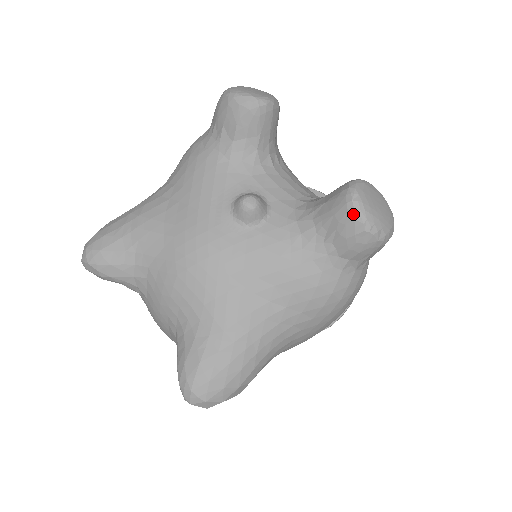
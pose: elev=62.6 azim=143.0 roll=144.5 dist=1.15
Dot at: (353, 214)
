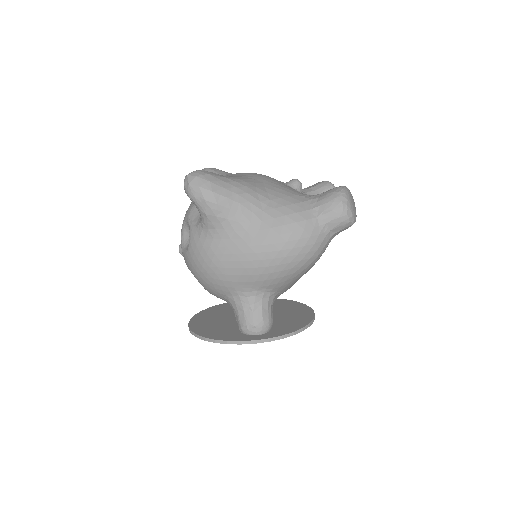
Dot at: (341, 186)
